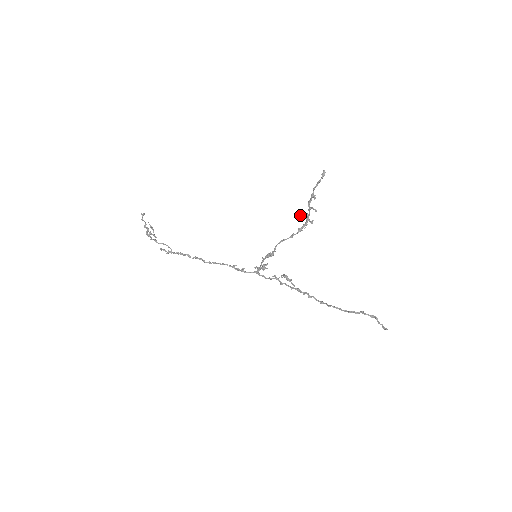
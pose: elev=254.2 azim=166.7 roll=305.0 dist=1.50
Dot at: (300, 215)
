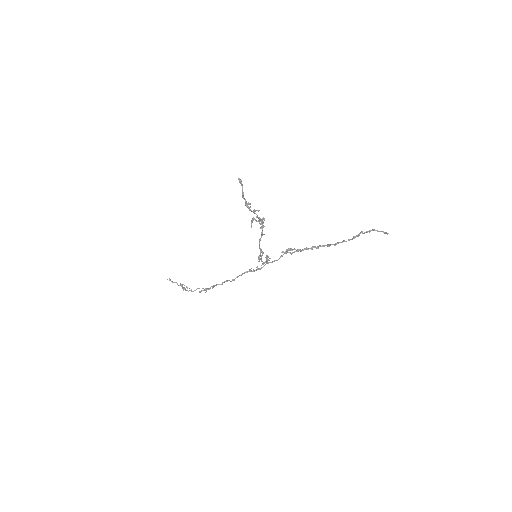
Dot at: (251, 223)
